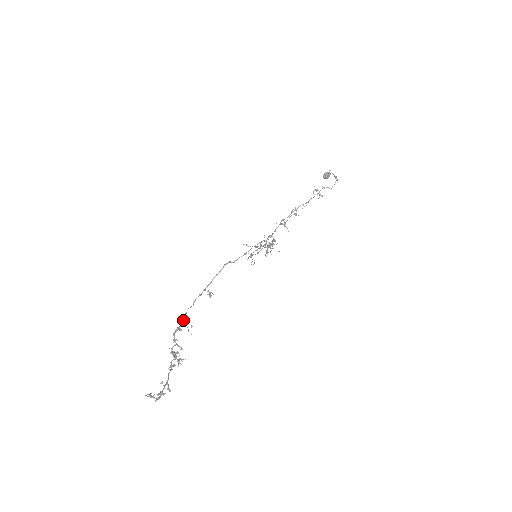
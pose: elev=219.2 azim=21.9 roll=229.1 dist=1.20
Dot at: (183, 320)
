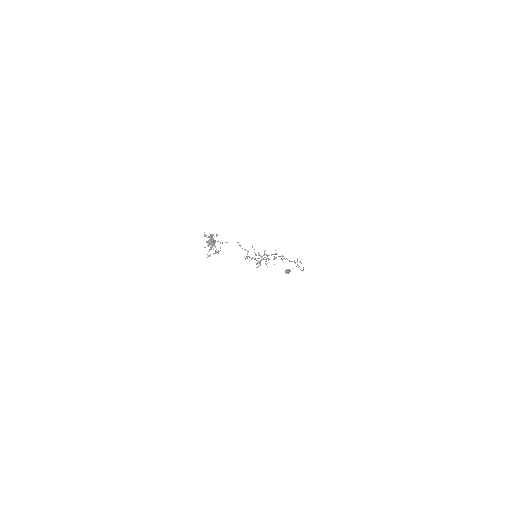
Dot at: occluded
